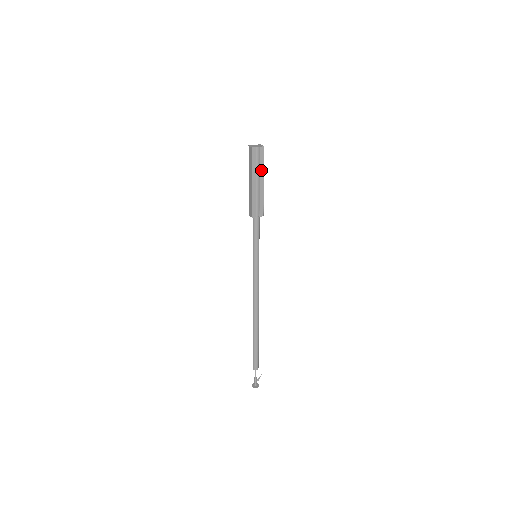
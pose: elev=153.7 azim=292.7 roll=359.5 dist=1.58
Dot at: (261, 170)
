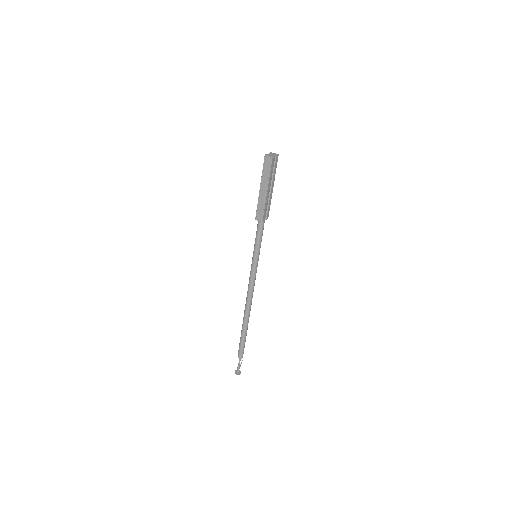
Dot at: (273, 177)
